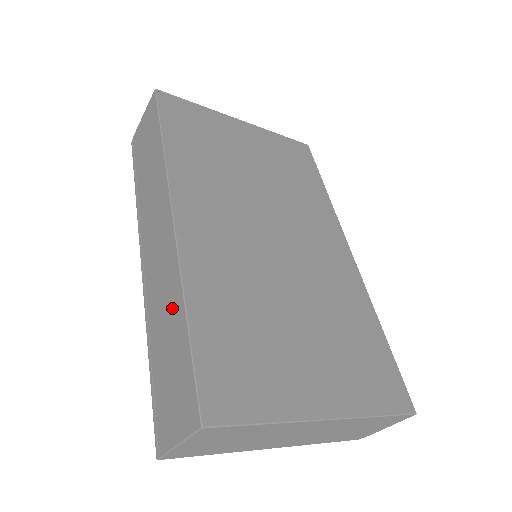
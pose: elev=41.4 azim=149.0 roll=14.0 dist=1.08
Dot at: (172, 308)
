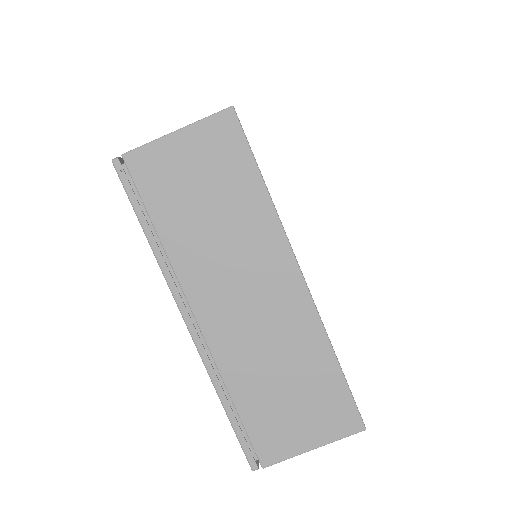
Dot at: occluded
